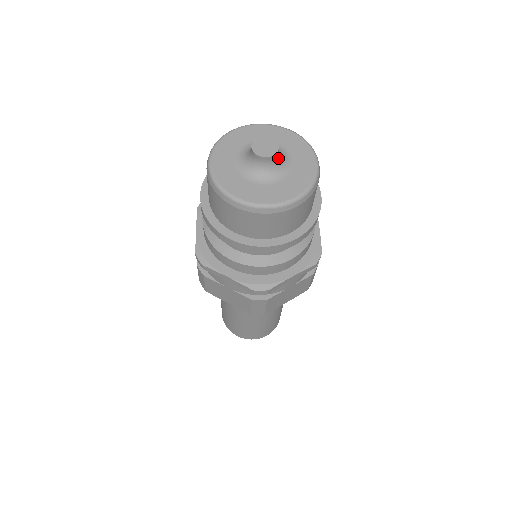
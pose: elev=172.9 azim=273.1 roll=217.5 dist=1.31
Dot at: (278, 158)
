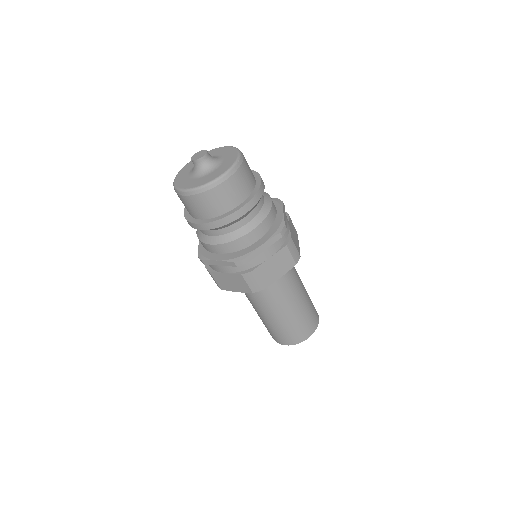
Dot at: (210, 159)
